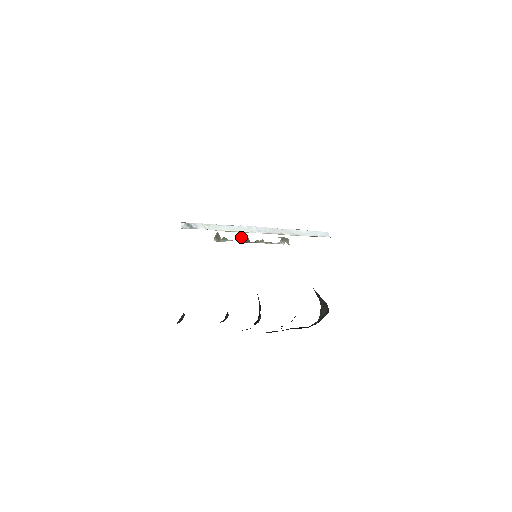
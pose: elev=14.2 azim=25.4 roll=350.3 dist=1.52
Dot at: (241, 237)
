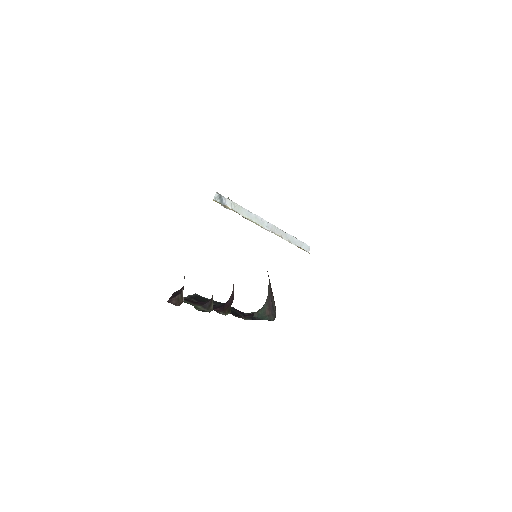
Dot at: occluded
